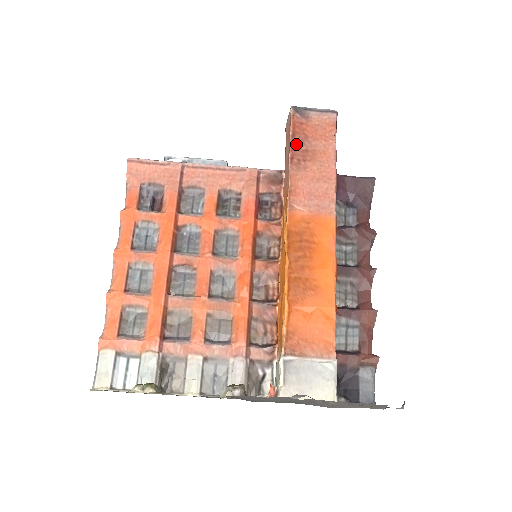
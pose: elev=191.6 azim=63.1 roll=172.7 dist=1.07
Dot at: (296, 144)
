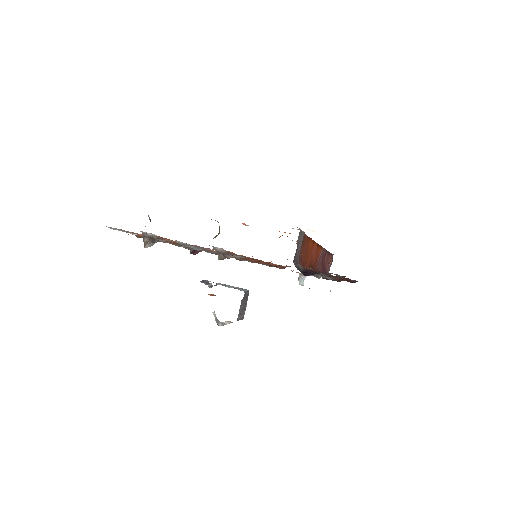
Dot at: occluded
